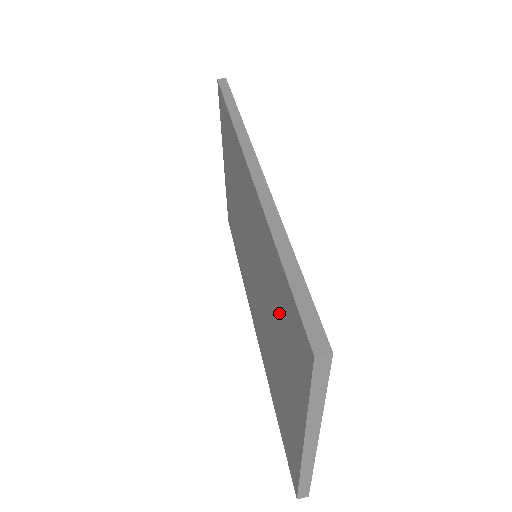
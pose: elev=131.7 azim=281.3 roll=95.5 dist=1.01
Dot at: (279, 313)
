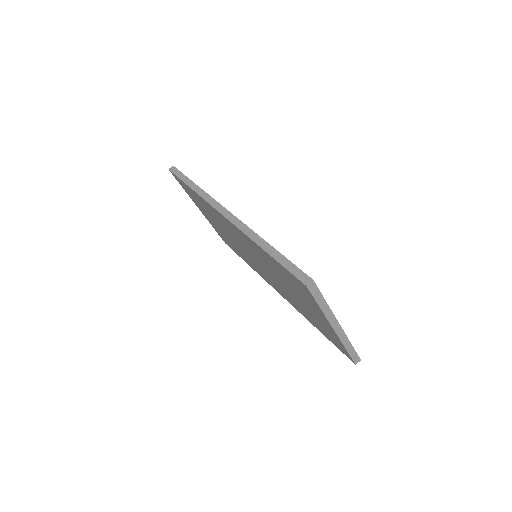
Dot at: (285, 278)
